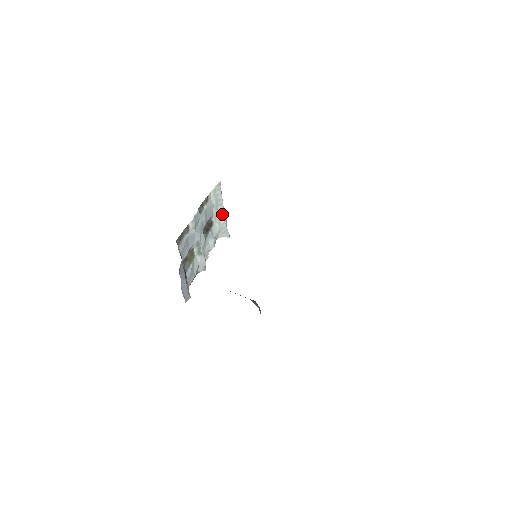
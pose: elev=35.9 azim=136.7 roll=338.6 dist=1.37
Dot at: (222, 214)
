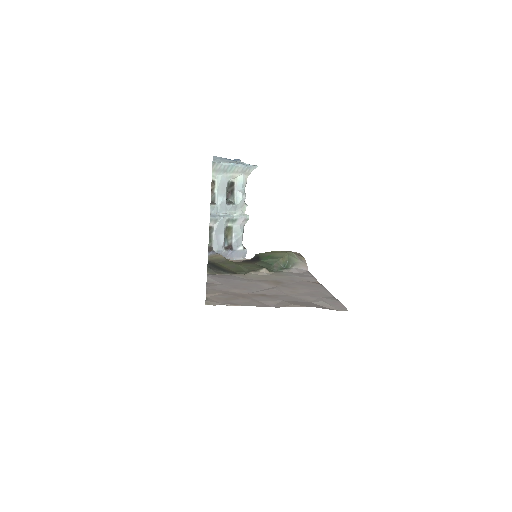
Dot at: (236, 168)
